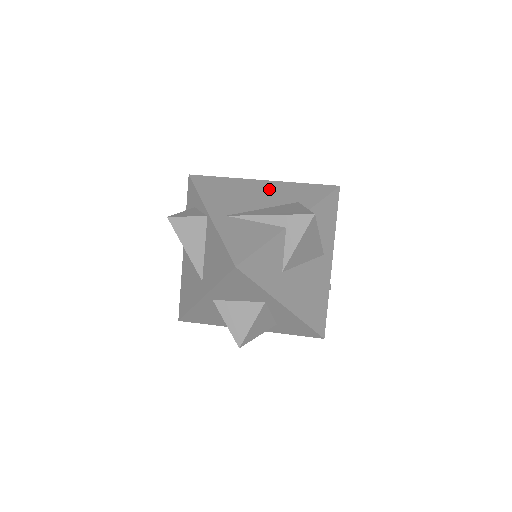
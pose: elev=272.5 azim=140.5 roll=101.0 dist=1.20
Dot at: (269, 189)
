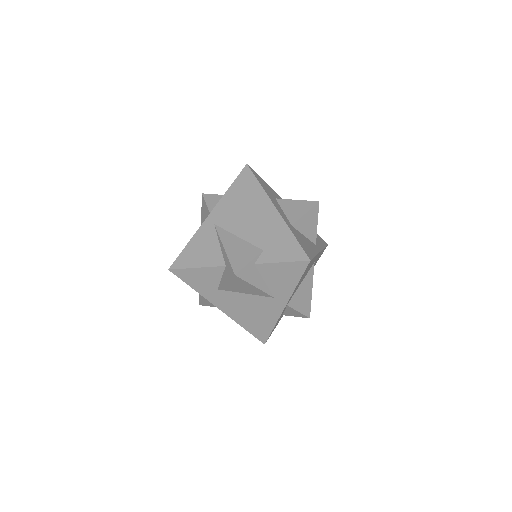
Dot at: (266, 221)
